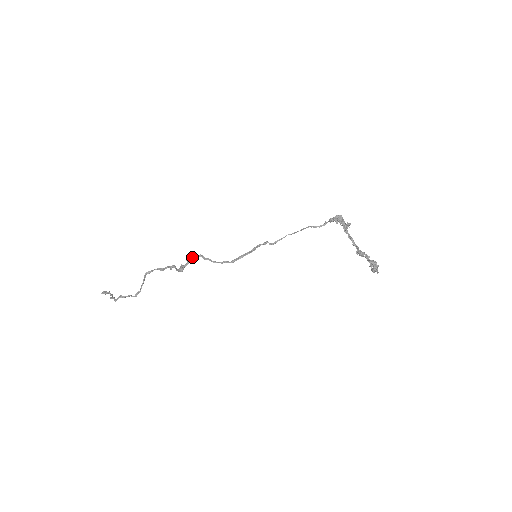
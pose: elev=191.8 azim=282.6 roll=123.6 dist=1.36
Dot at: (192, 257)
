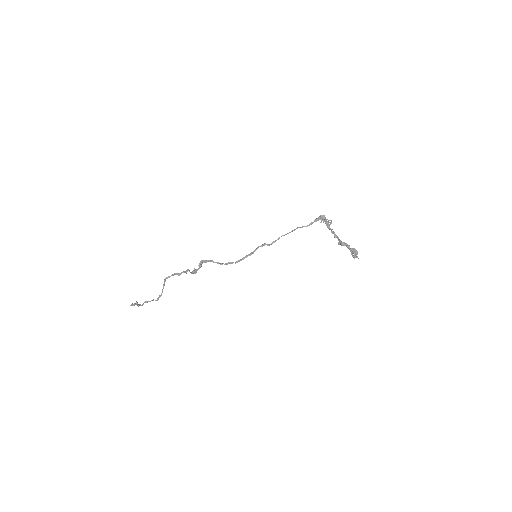
Dot at: (203, 262)
